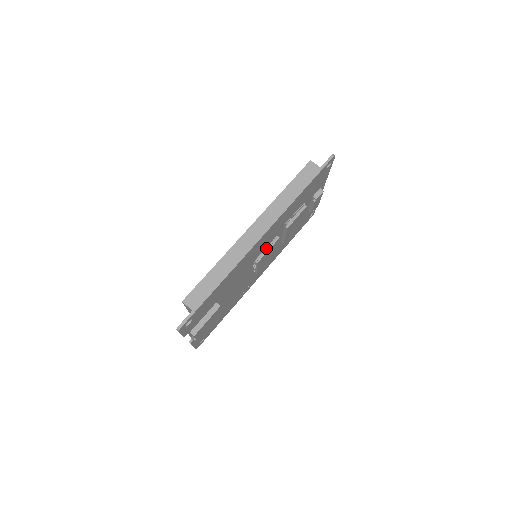
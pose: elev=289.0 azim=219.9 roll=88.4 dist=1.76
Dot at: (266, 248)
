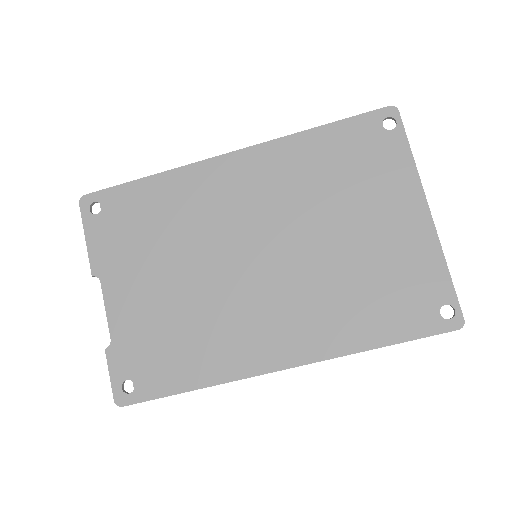
Dot at: occluded
